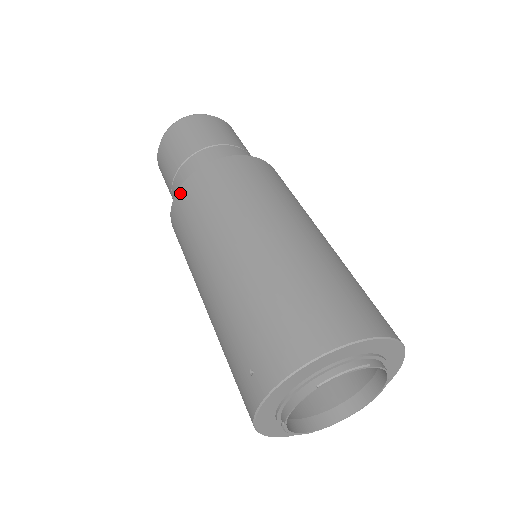
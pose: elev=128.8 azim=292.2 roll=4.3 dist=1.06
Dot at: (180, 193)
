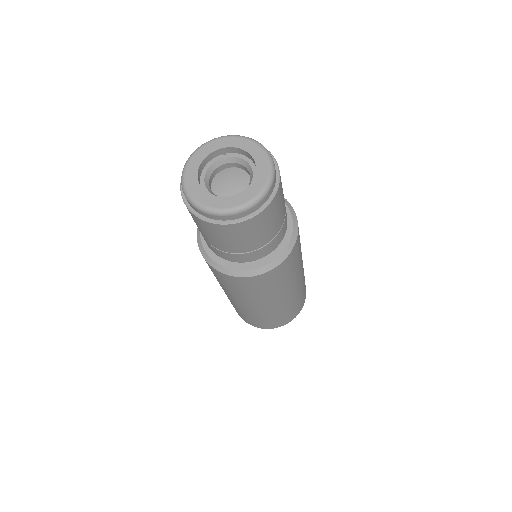
Dot at: (214, 270)
